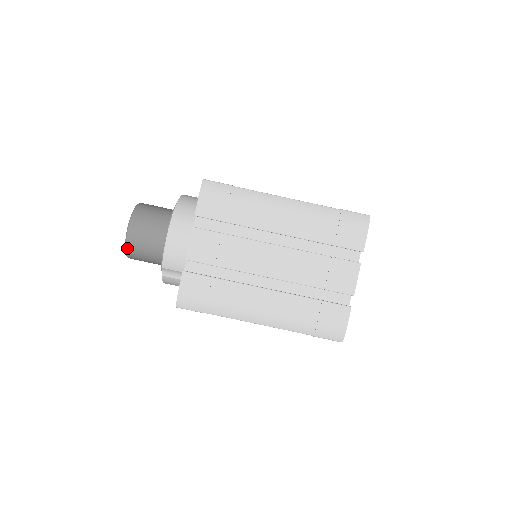
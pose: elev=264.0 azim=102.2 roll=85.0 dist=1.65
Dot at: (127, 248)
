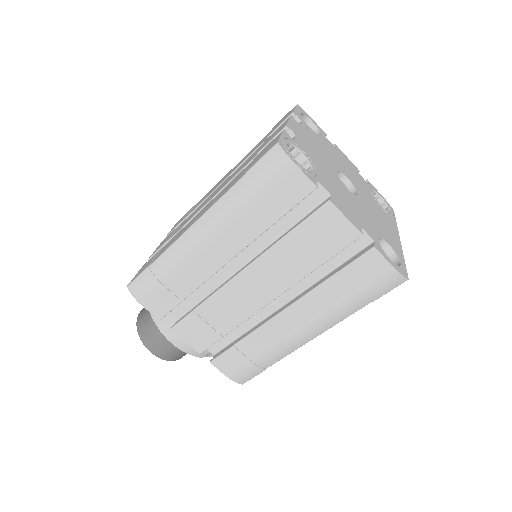
Dot at: (170, 360)
